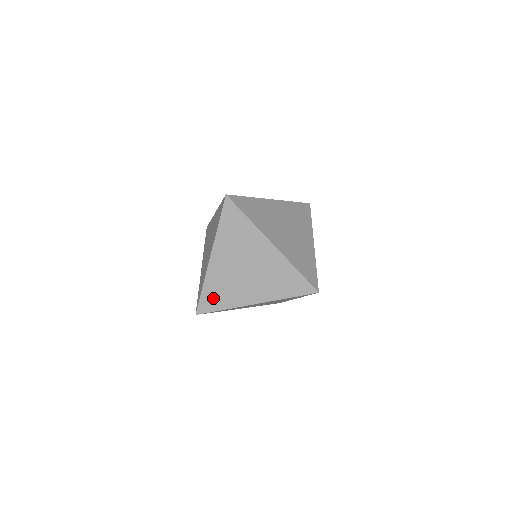
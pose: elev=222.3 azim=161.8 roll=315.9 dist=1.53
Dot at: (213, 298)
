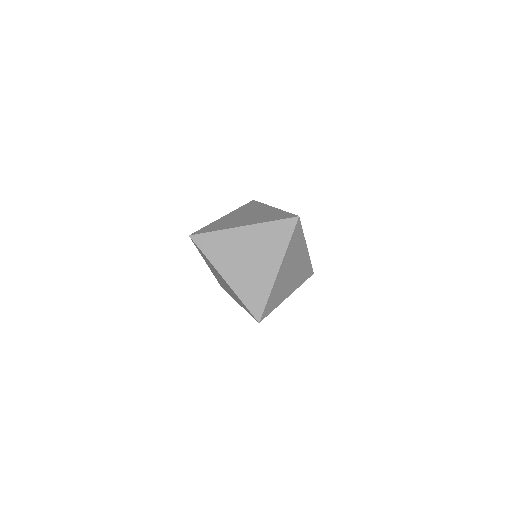
Dot at: (255, 299)
